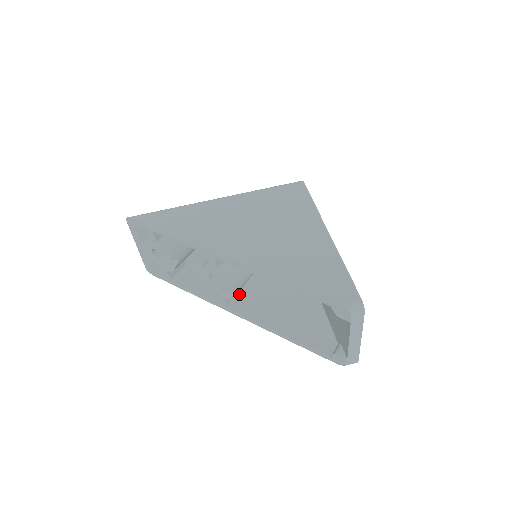
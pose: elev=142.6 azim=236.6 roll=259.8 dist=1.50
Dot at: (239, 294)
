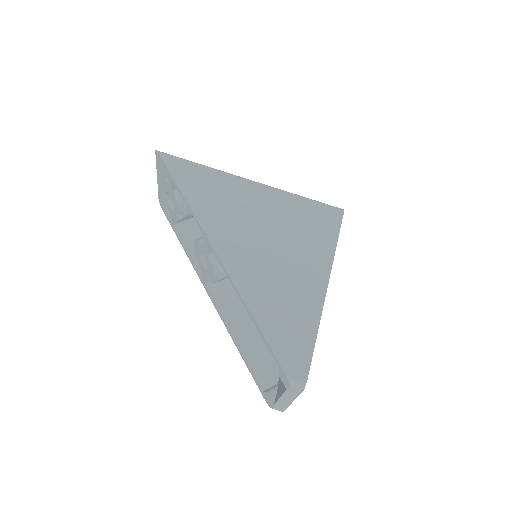
Dot at: occluded
